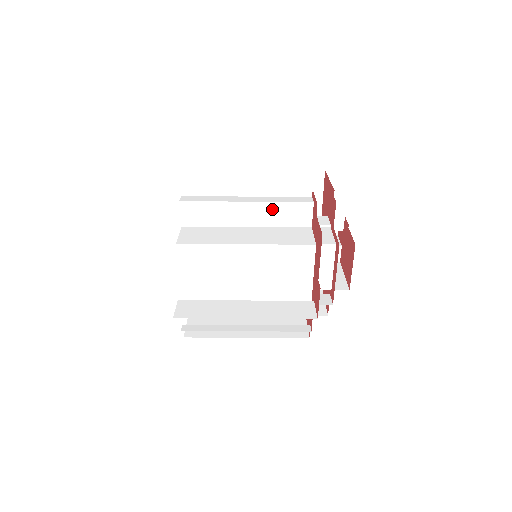
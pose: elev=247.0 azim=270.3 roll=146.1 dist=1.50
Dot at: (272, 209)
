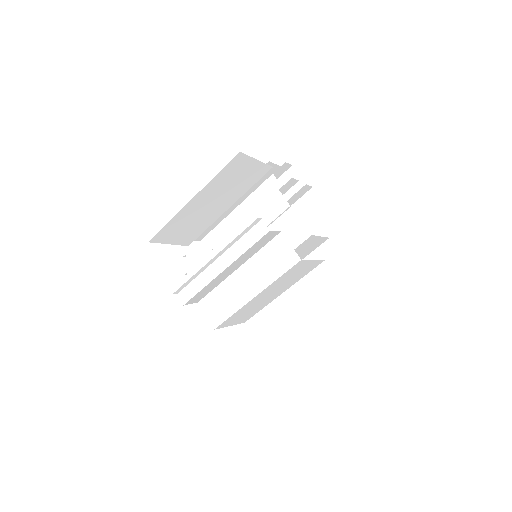
Dot at: (245, 255)
